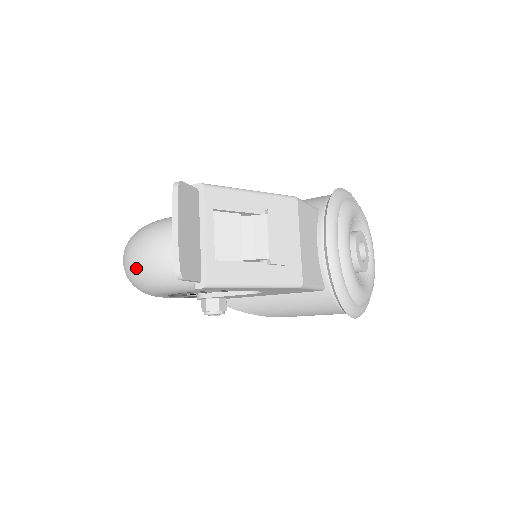
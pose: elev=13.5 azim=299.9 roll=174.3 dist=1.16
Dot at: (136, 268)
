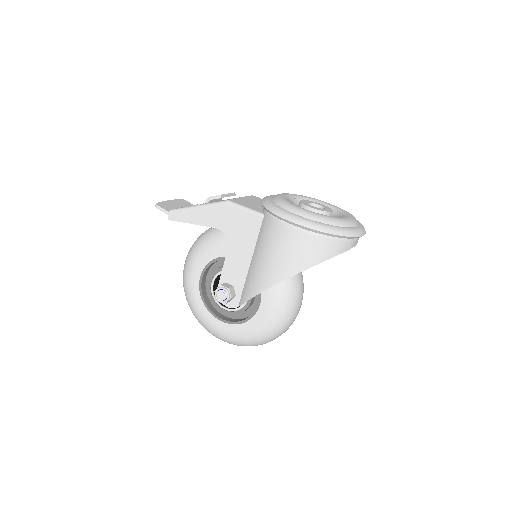
Dot at: occluded
